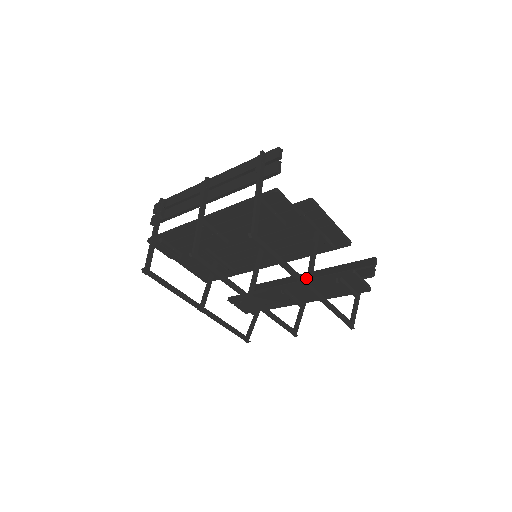
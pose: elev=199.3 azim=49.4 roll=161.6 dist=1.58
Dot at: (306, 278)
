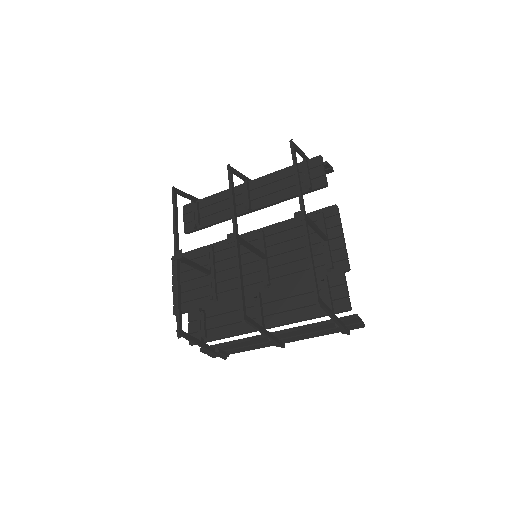
Dot at: occluded
